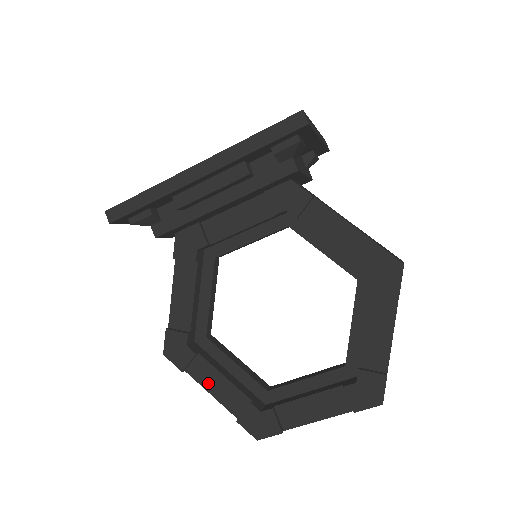
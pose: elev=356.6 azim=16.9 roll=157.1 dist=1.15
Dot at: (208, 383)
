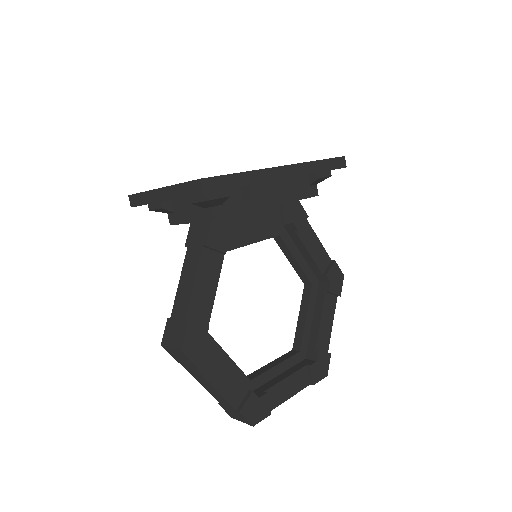
Dot at: (216, 378)
